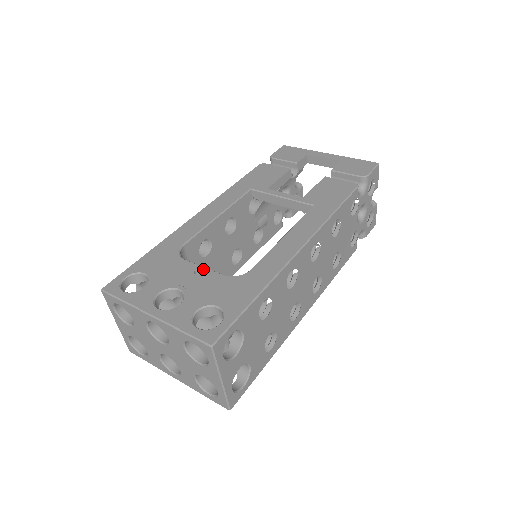
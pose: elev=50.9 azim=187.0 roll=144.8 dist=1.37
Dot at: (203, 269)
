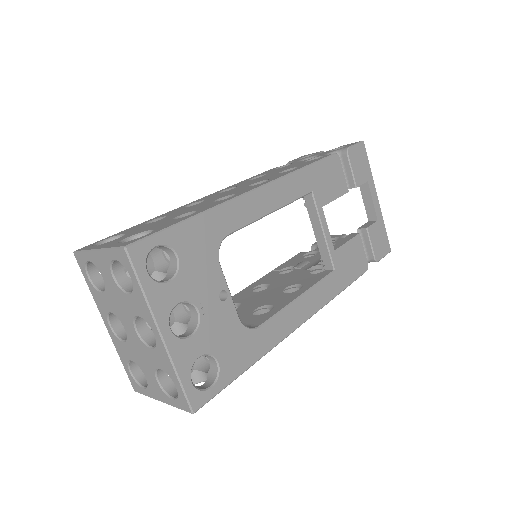
Dot at: (228, 295)
